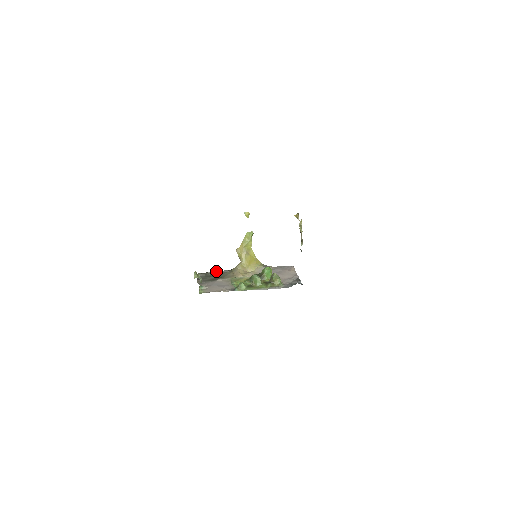
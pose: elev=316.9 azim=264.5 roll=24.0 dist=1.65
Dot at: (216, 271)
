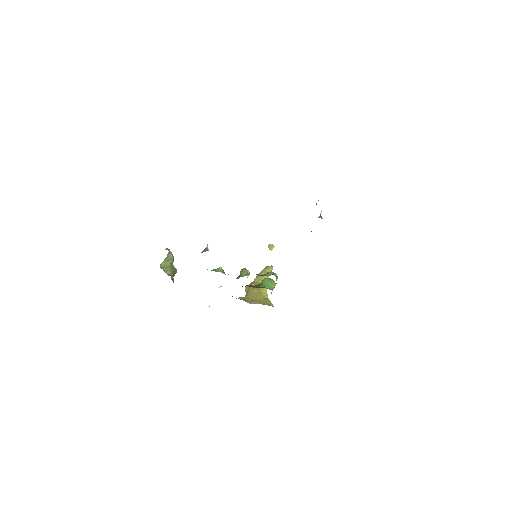
Dot at: occluded
